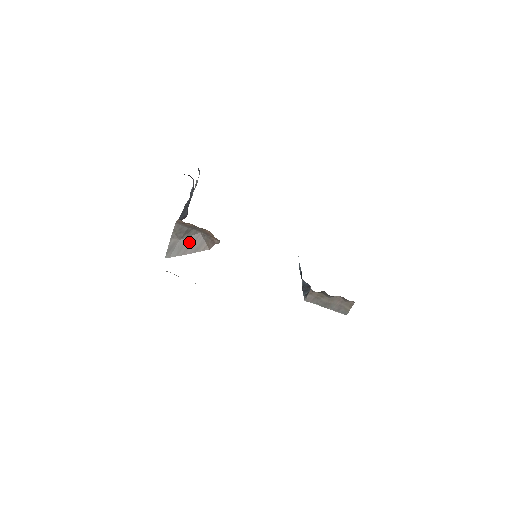
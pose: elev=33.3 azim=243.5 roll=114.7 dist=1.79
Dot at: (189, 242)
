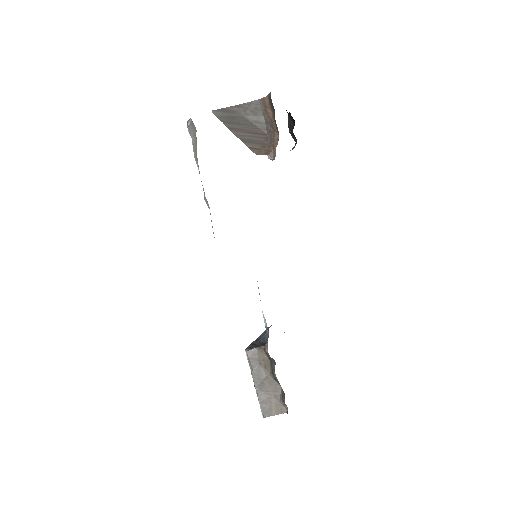
Dot at: (248, 128)
